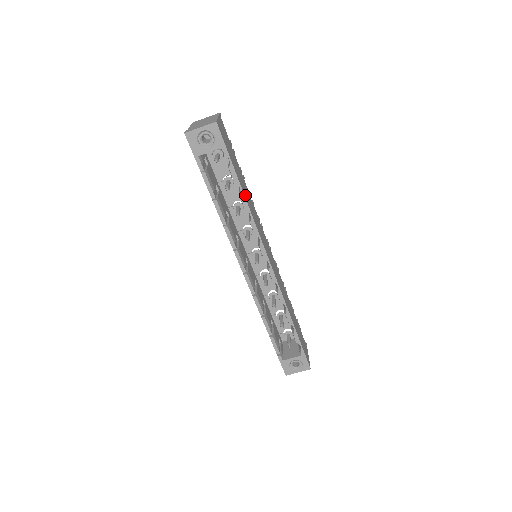
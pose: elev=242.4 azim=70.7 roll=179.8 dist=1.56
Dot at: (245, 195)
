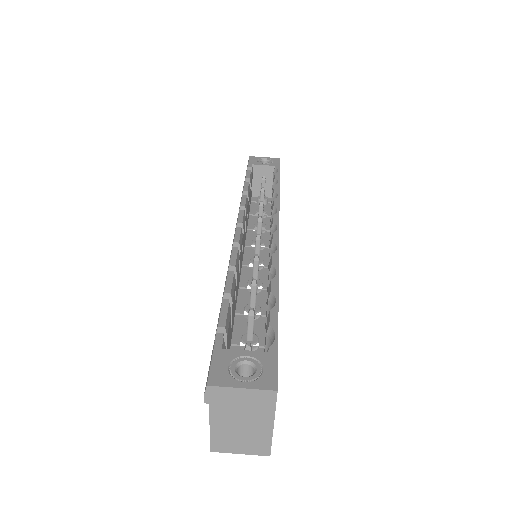
Dot at: occluded
